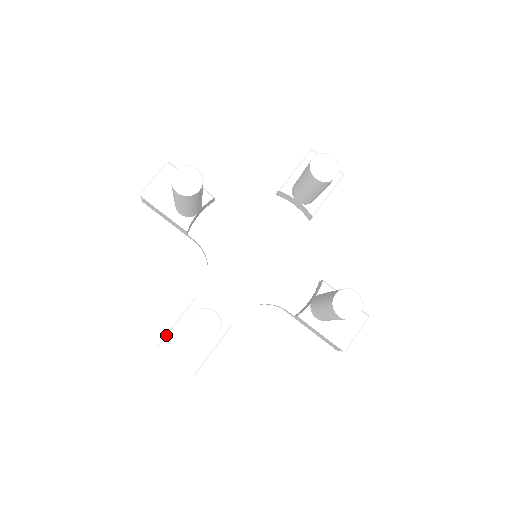
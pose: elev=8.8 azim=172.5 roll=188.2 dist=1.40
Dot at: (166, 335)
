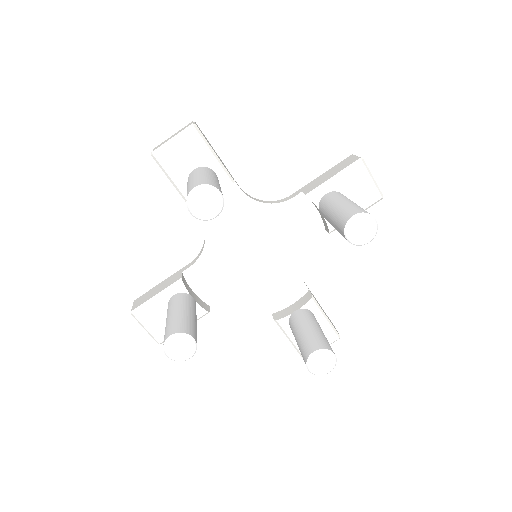
Dot at: (143, 304)
